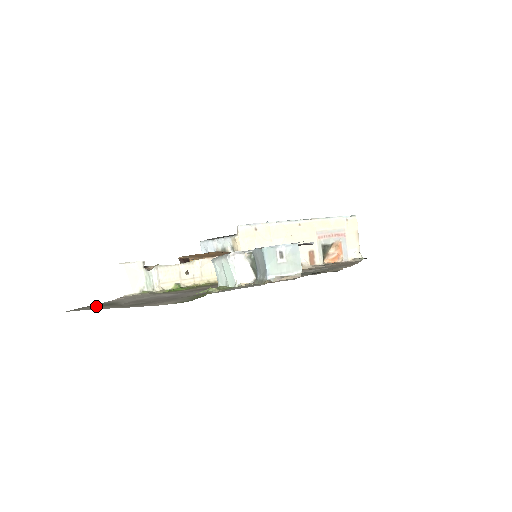
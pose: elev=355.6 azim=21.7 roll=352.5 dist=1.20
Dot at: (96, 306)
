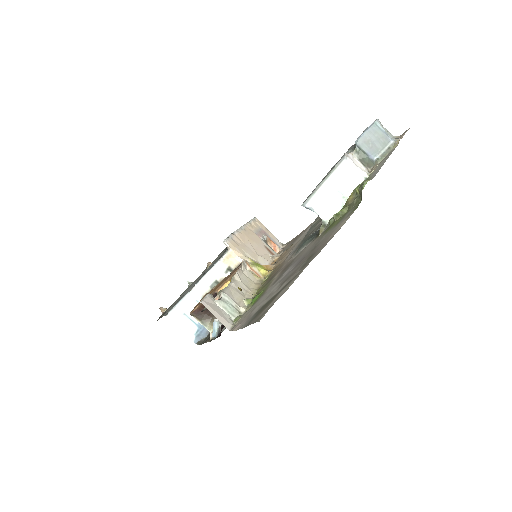
Dot at: (261, 311)
